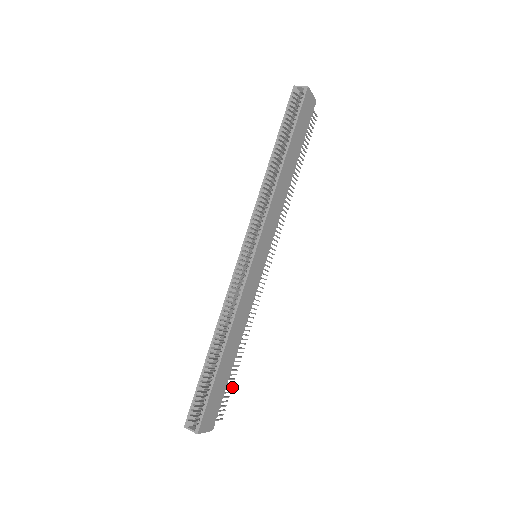
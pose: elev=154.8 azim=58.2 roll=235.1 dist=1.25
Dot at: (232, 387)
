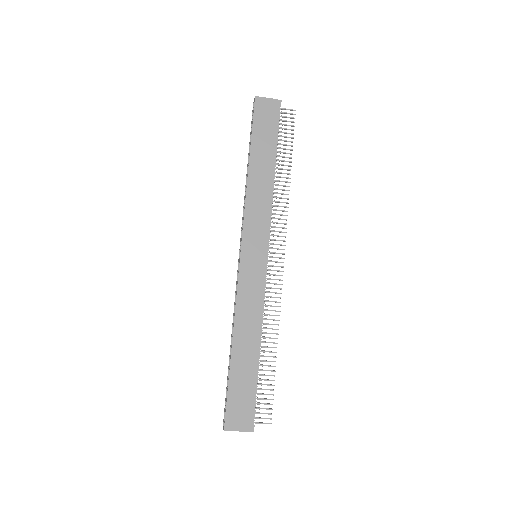
Dot at: (273, 389)
